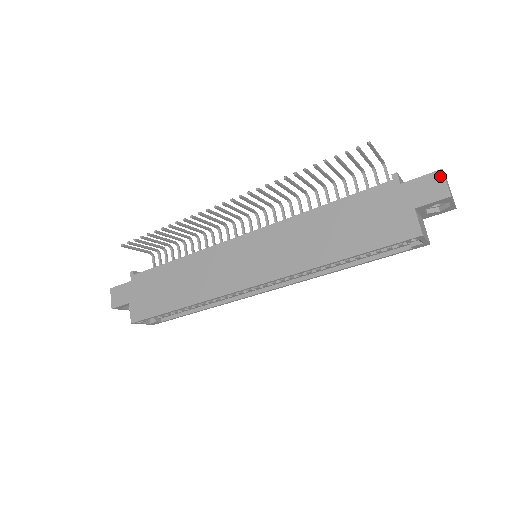
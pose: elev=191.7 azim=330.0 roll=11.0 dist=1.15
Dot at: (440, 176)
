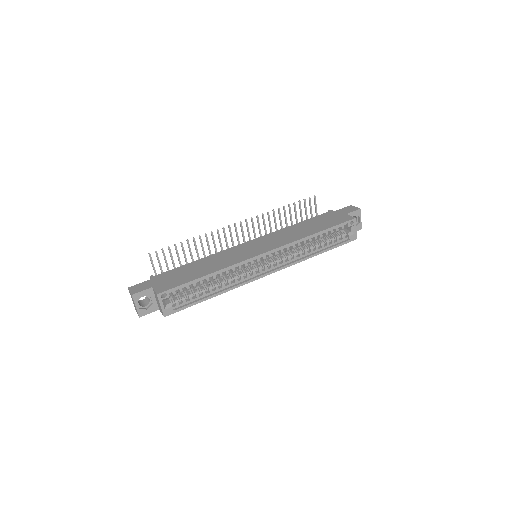
Dot at: (352, 206)
